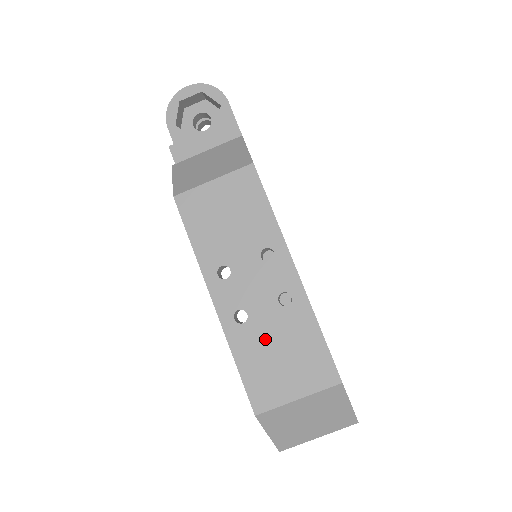
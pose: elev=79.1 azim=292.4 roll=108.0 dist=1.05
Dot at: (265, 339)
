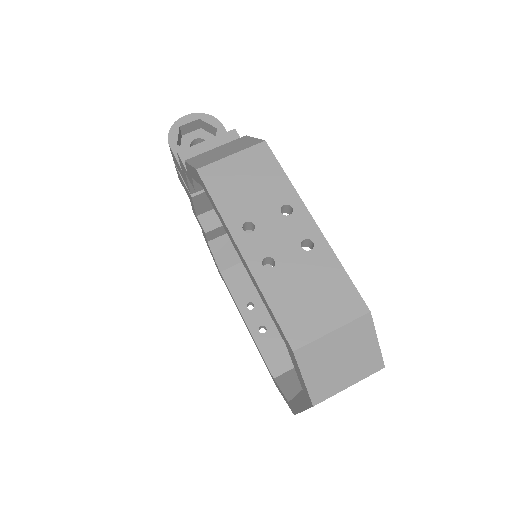
Dot at: (294, 280)
